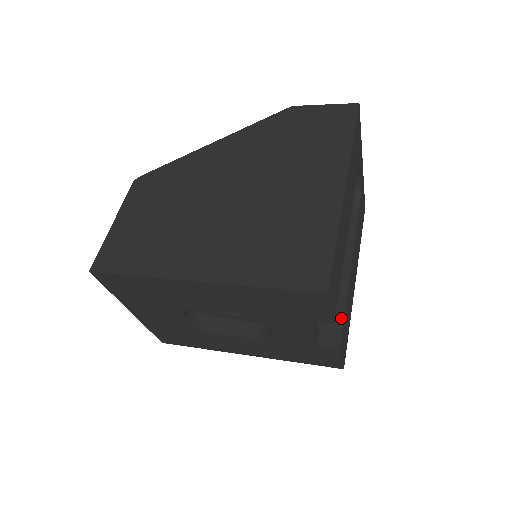
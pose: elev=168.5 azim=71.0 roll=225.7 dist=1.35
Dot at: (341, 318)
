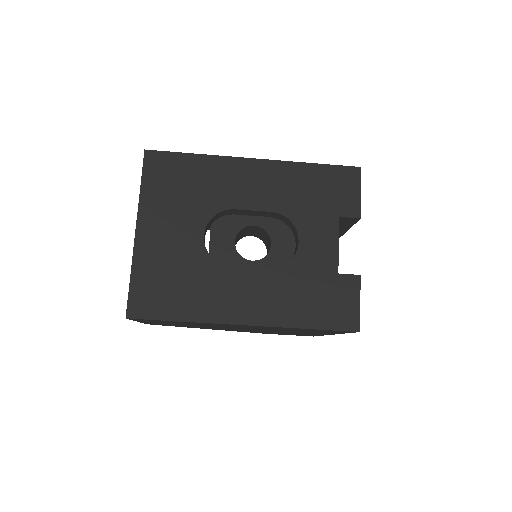
Dot at: occluded
